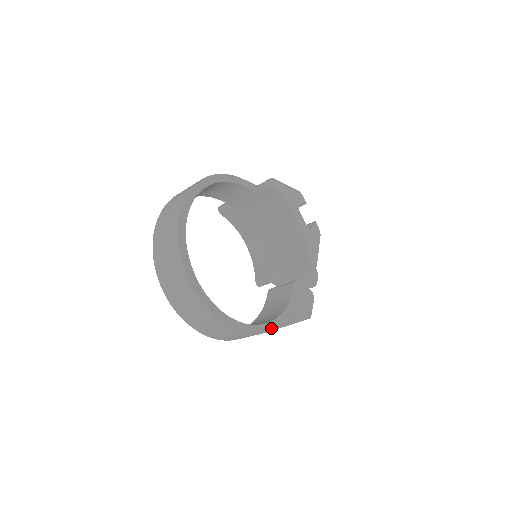
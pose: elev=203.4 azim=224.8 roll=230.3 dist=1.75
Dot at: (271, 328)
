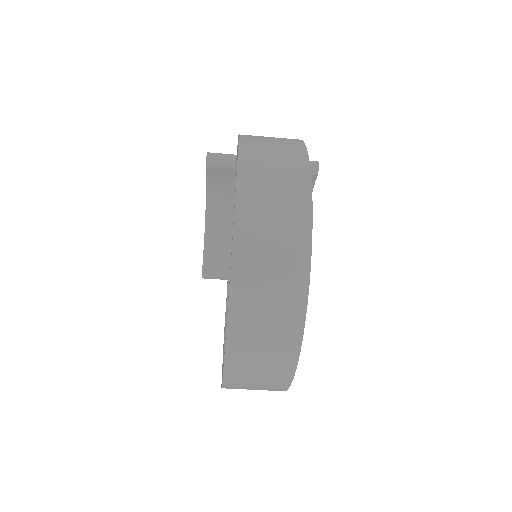
Dot at: occluded
